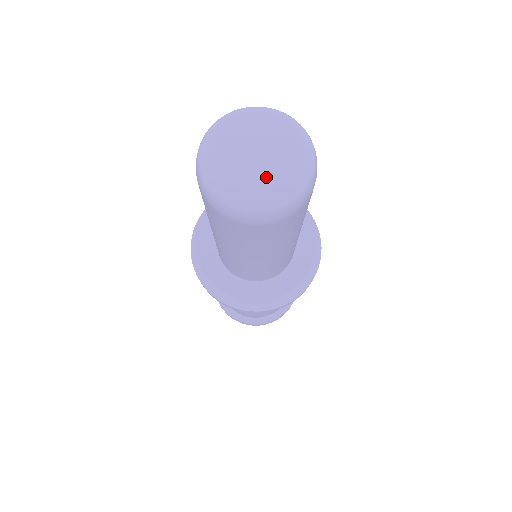
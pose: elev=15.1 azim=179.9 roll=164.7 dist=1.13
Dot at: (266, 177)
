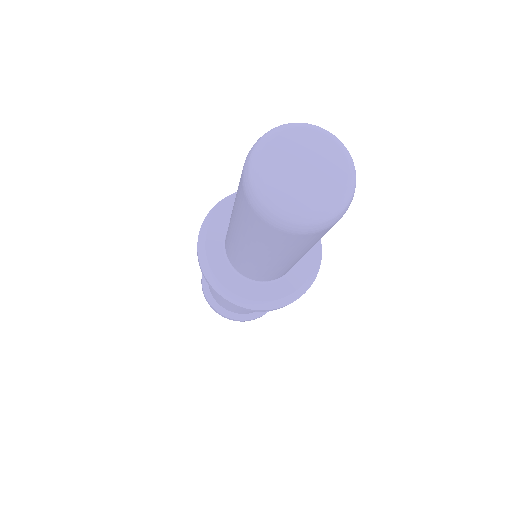
Dot at: (305, 192)
